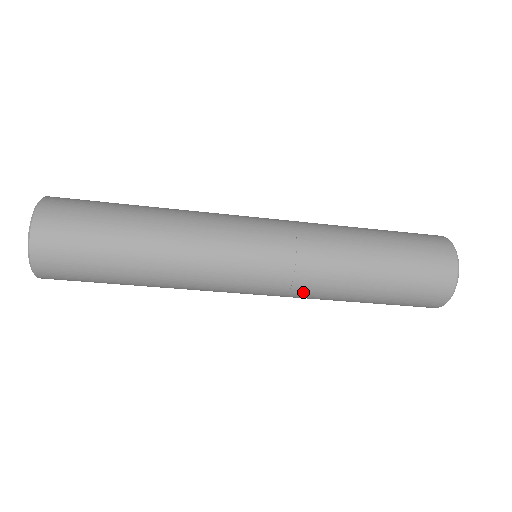
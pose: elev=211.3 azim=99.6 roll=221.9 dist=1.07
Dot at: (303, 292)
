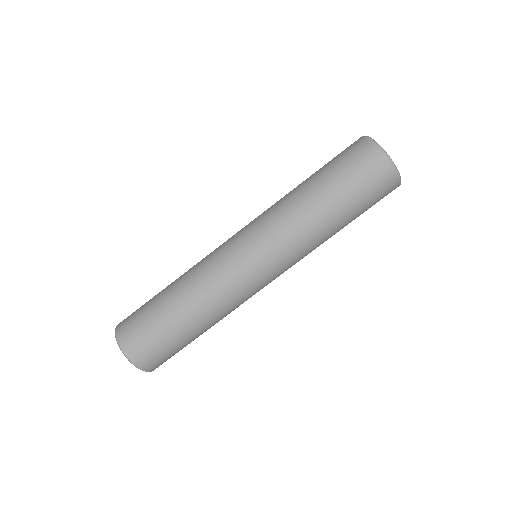
Dot at: (284, 234)
